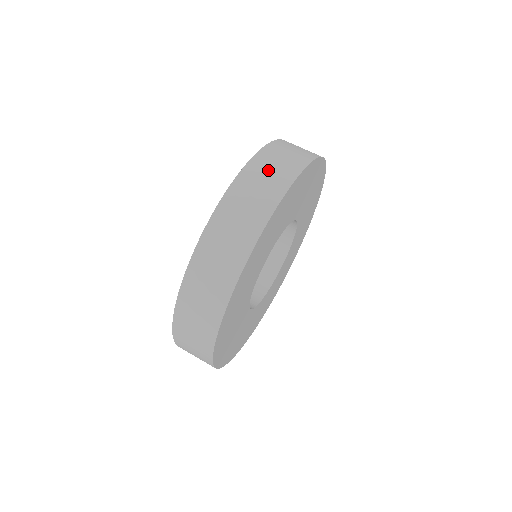
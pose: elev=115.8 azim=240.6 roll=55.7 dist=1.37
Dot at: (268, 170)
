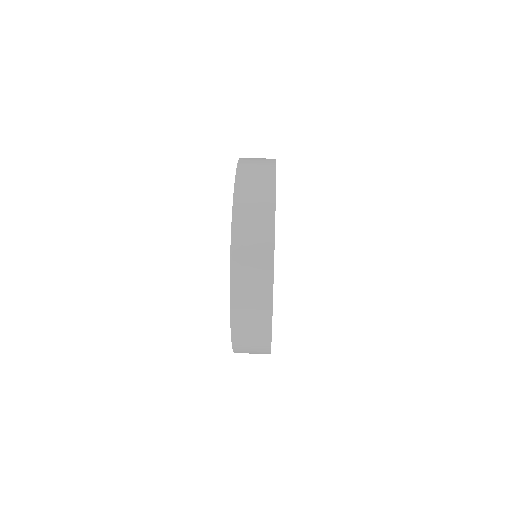
Dot at: occluded
